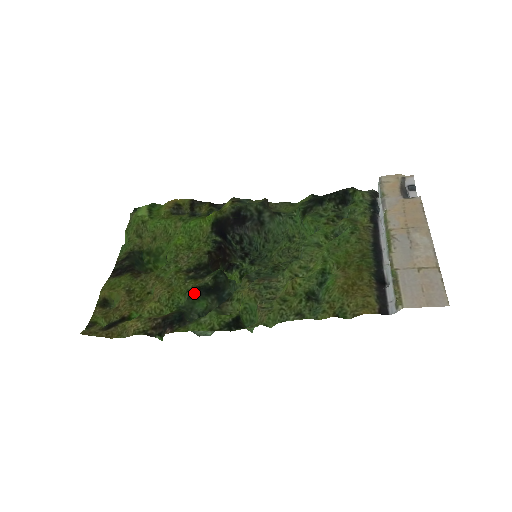
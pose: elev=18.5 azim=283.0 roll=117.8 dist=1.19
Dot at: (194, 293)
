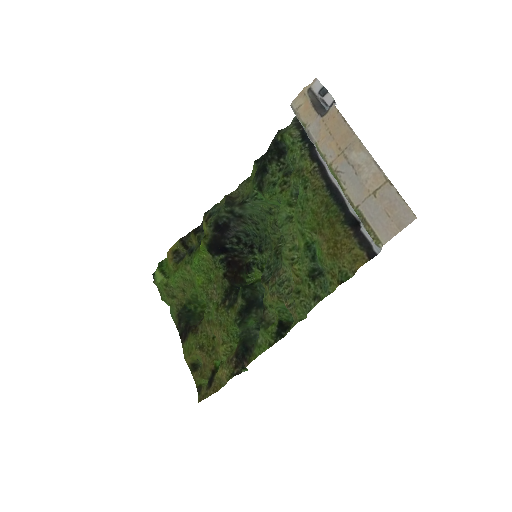
Dot at: (239, 320)
